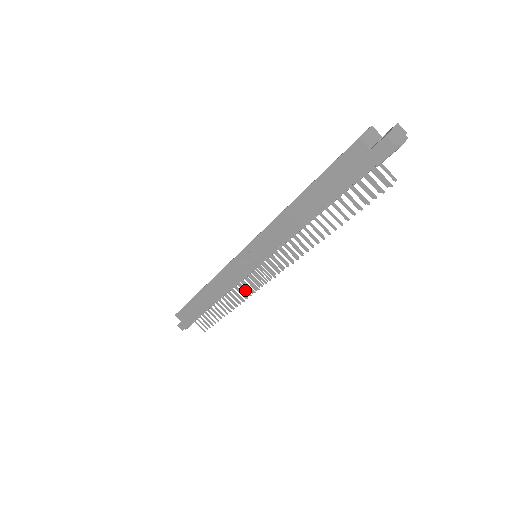
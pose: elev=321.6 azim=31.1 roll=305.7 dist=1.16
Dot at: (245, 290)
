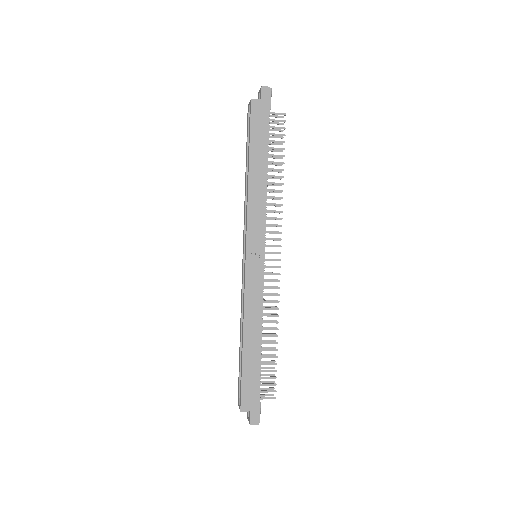
Dot at: (272, 295)
